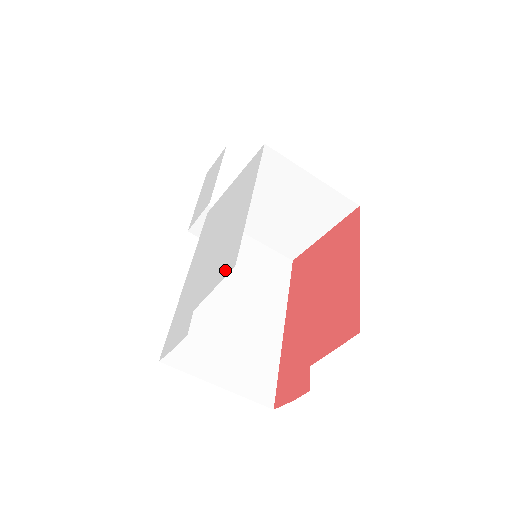
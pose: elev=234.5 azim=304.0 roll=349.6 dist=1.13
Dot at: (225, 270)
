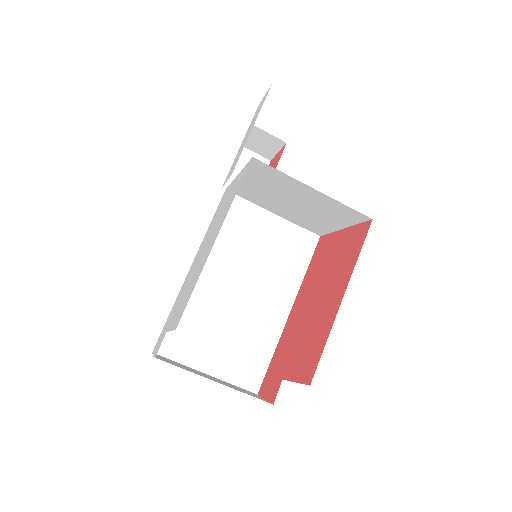
Dot at: (177, 320)
